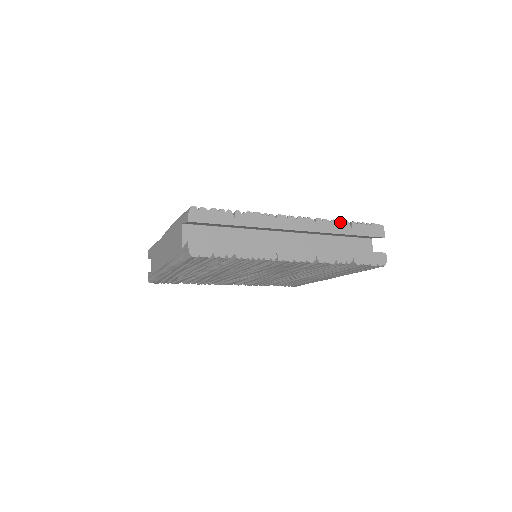
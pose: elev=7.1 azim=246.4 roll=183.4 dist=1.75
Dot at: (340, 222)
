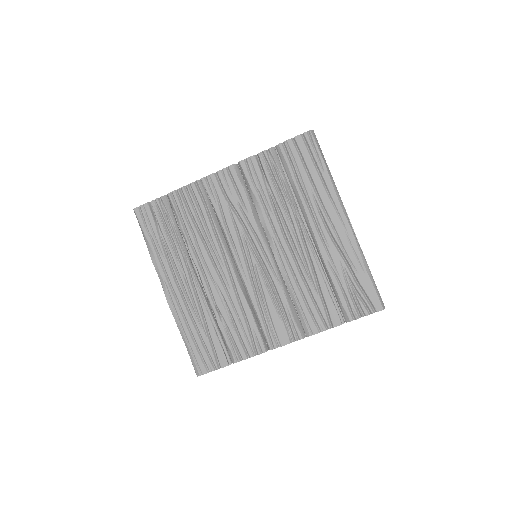
Dot at: occluded
